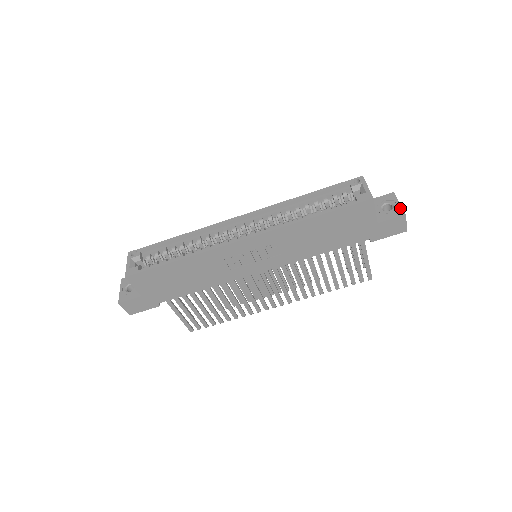
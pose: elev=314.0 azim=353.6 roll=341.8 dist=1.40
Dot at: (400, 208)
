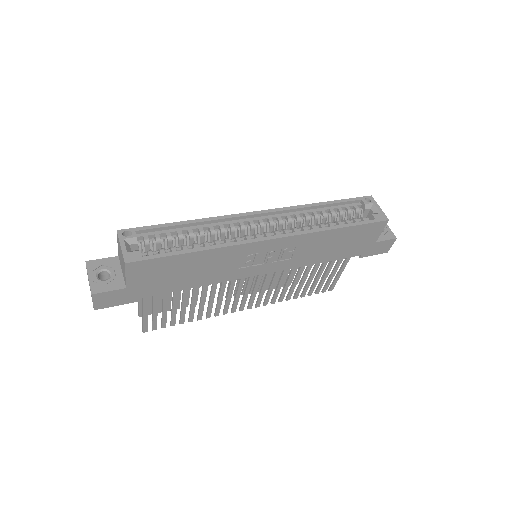
Dot at: (391, 231)
